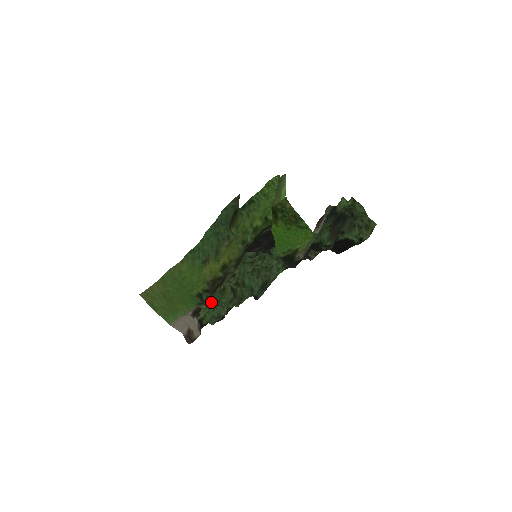
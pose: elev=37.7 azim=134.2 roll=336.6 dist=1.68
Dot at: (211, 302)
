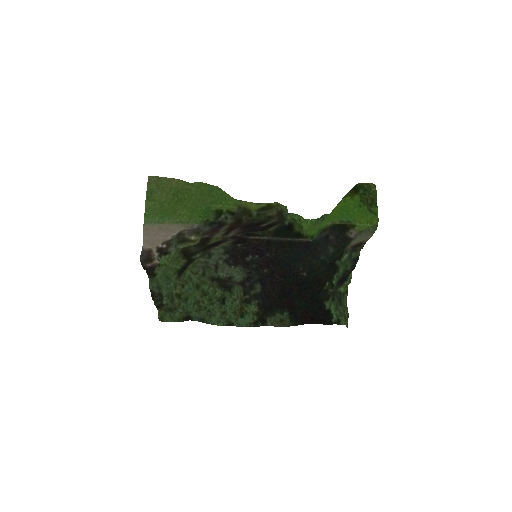
Dot at: (165, 270)
